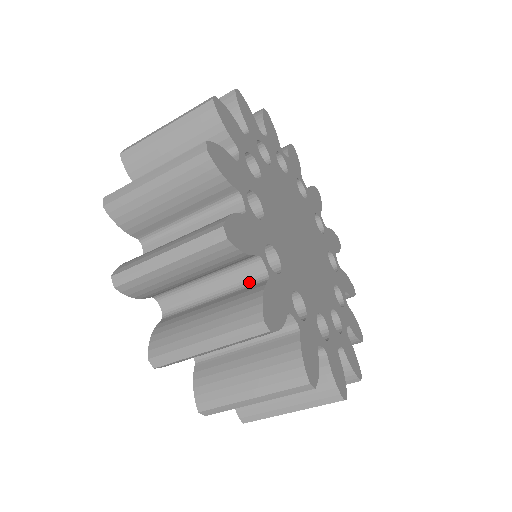
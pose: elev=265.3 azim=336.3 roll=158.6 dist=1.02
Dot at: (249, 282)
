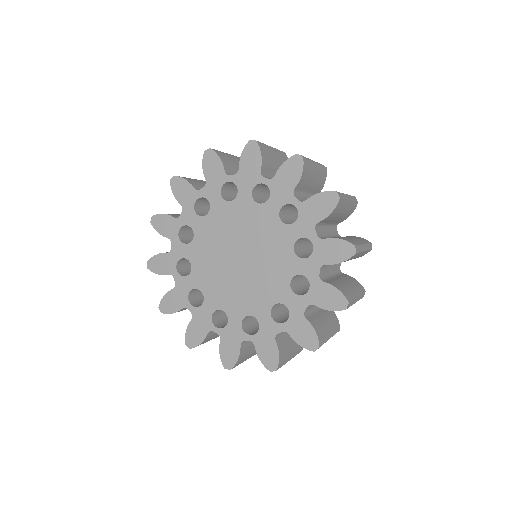
Dot at: occluded
